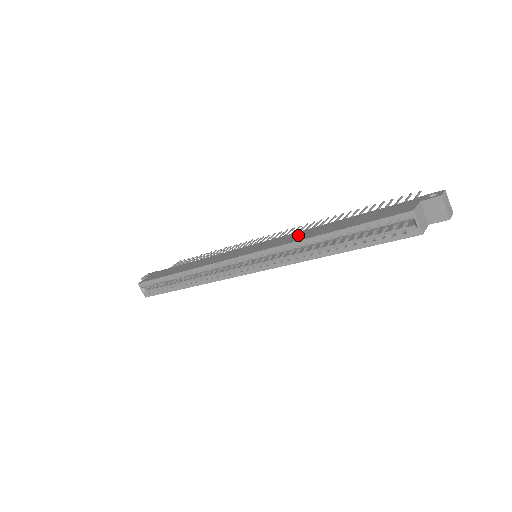
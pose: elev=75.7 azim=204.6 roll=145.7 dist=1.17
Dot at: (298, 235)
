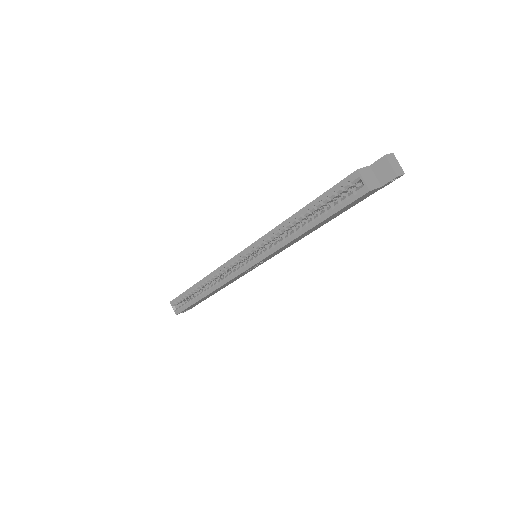
Dot at: occluded
